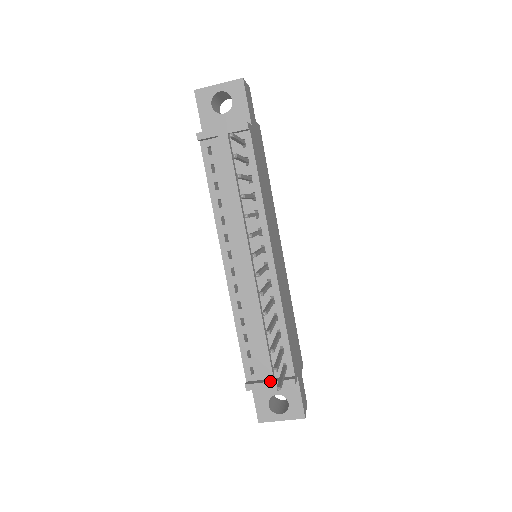
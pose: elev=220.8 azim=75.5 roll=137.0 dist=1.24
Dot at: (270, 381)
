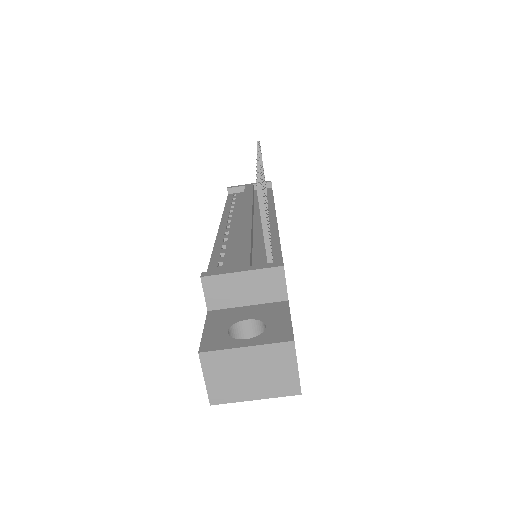
Dot at: (243, 266)
